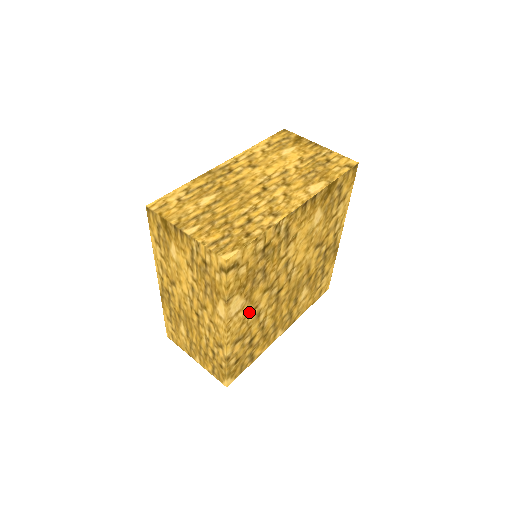
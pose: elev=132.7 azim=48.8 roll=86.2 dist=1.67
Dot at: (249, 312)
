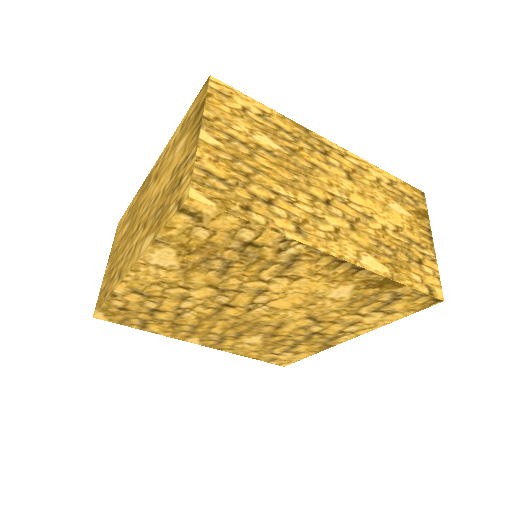
Dot at: (175, 283)
